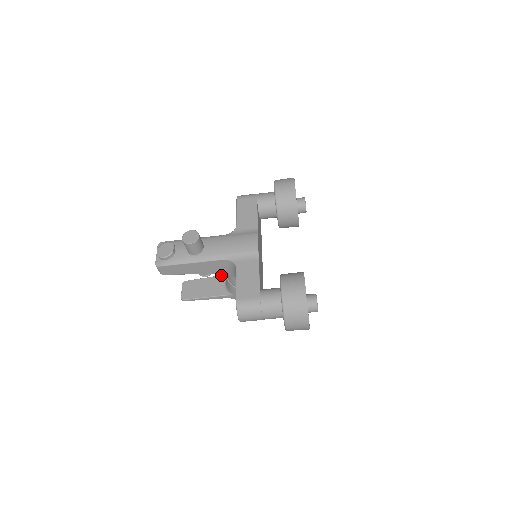
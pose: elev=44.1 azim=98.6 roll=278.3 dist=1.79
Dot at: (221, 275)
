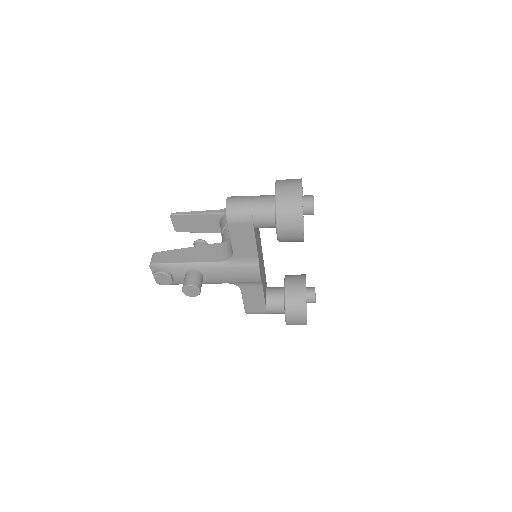
Dot at: (212, 214)
